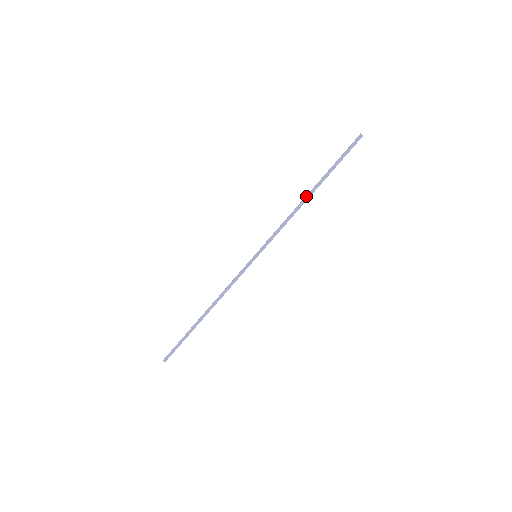
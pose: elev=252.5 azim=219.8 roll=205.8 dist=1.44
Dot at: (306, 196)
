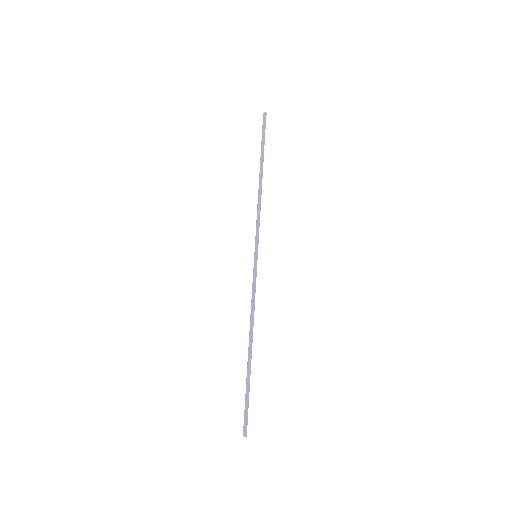
Dot at: (260, 179)
